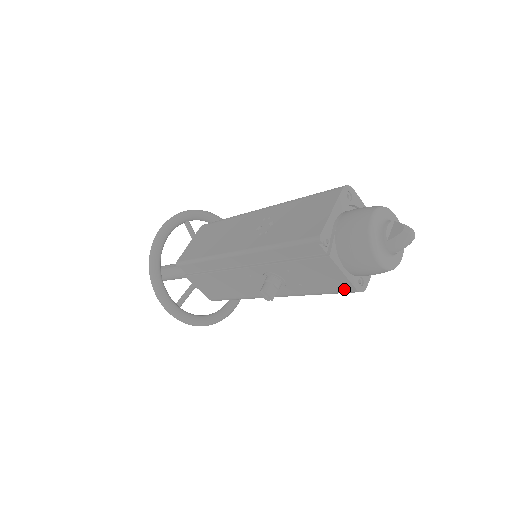
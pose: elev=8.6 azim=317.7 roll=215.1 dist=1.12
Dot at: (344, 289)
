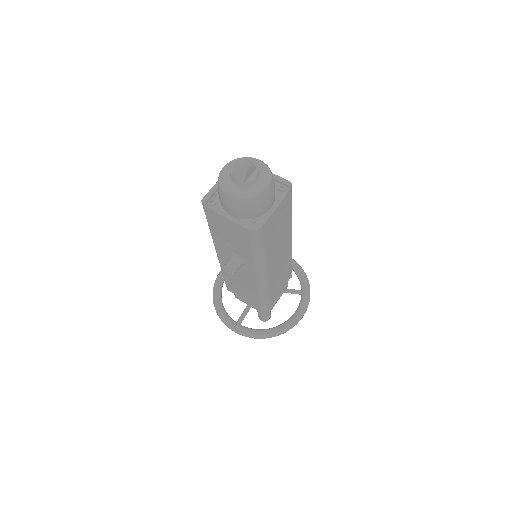
Dot at: (247, 235)
